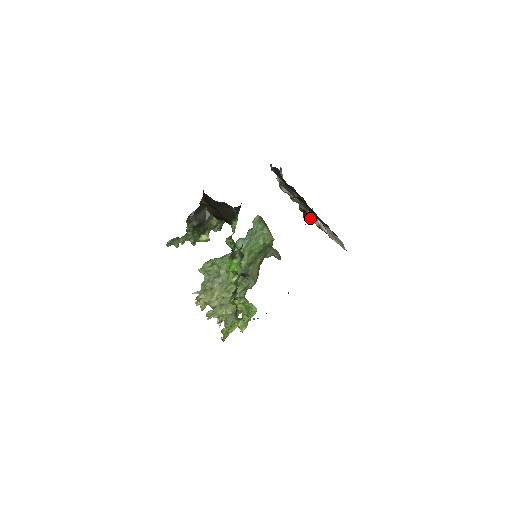
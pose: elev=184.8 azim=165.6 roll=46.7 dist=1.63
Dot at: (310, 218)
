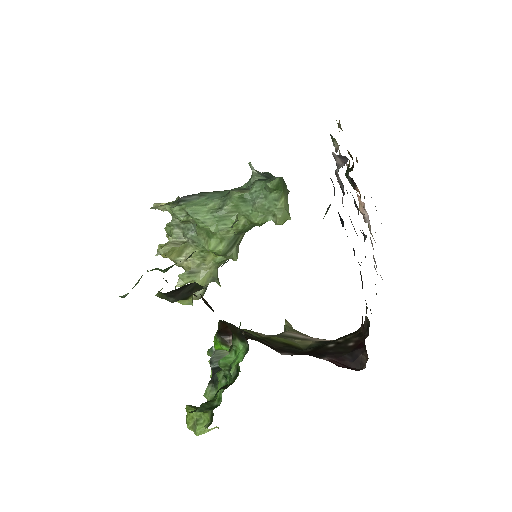
Dot at: (355, 187)
